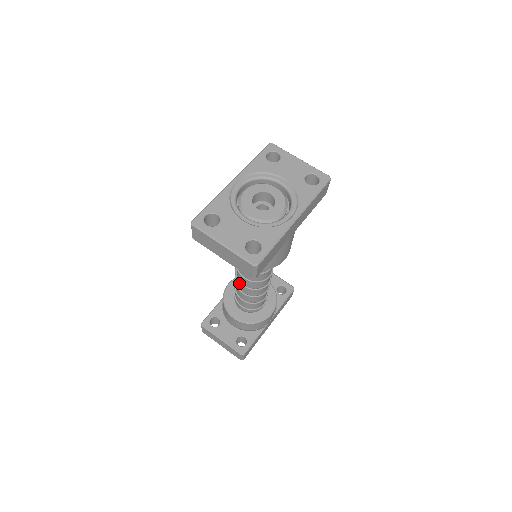
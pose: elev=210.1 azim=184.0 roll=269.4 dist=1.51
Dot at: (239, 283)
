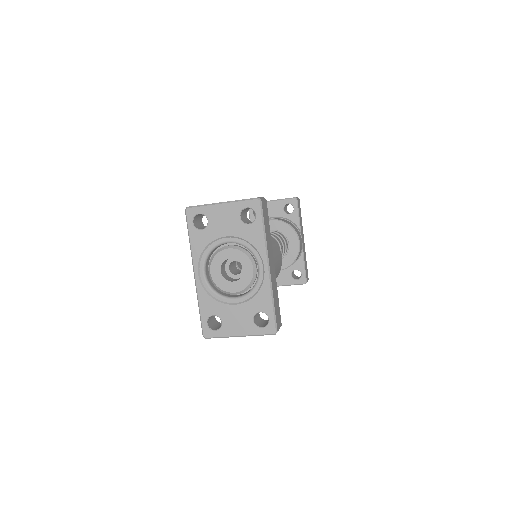
Dot at: occluded
